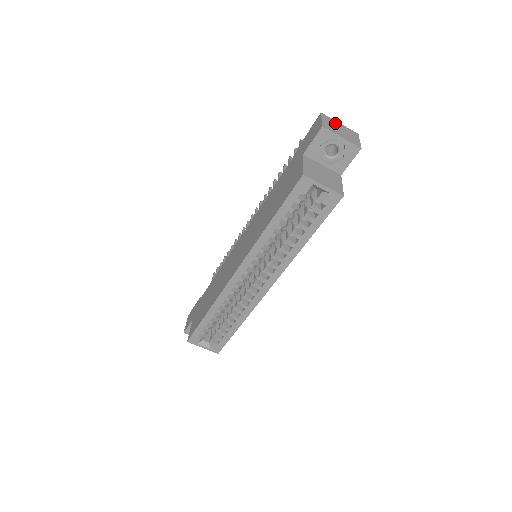
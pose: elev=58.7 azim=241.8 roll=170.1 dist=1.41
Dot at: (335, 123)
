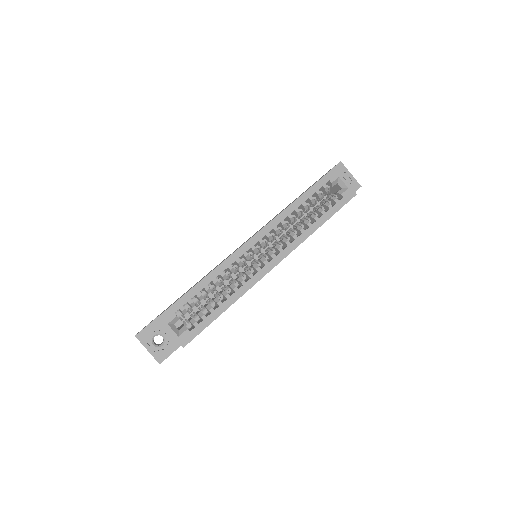
Dot at: occluded
